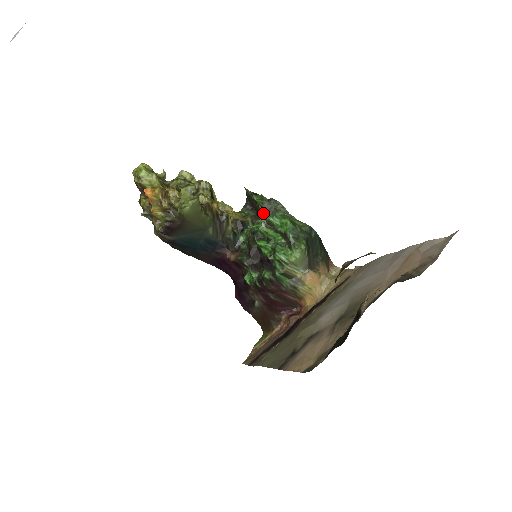
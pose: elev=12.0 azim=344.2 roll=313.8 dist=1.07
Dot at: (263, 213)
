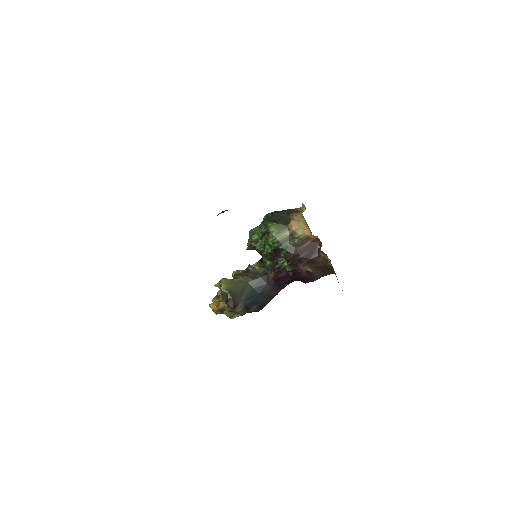
Dot at: occluded
